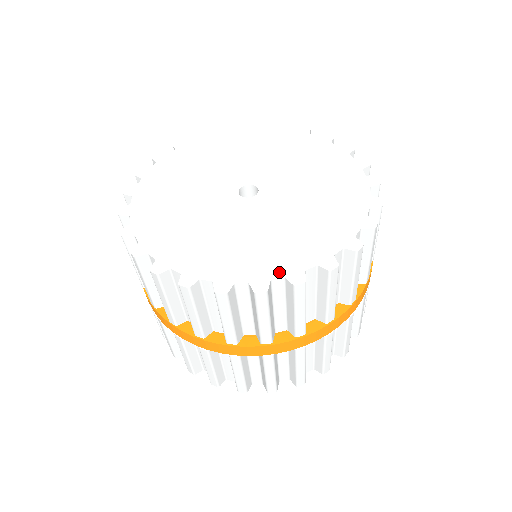
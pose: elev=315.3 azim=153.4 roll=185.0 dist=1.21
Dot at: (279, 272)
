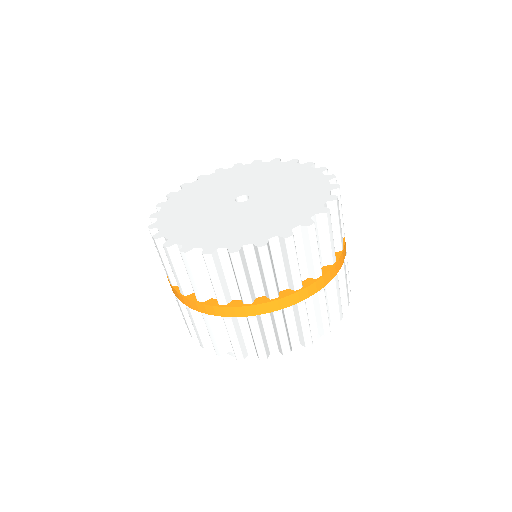
Dot at: (250, 241)
